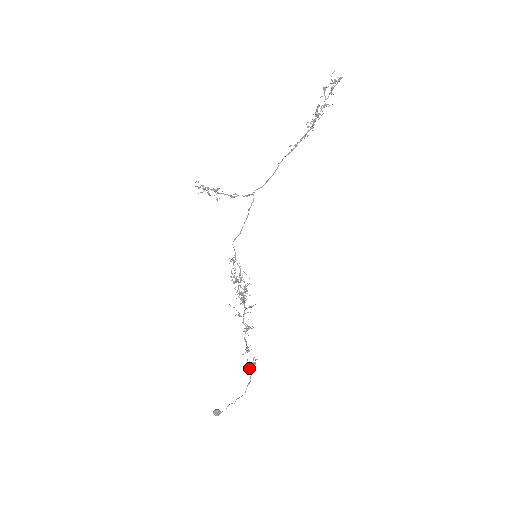
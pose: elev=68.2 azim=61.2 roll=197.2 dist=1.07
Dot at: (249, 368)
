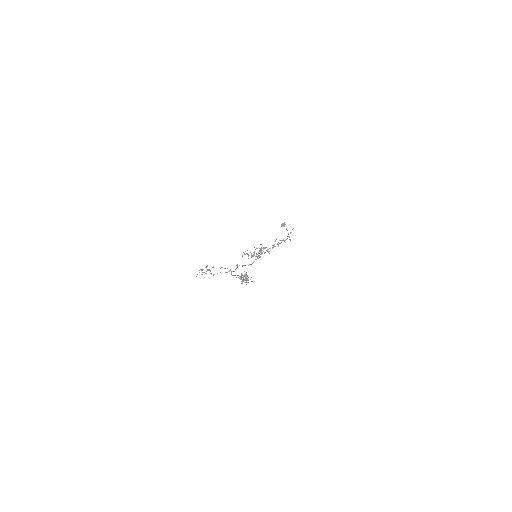
Dot at: occluded
